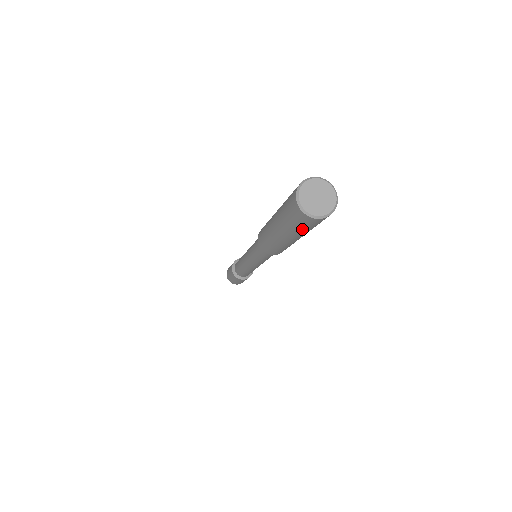
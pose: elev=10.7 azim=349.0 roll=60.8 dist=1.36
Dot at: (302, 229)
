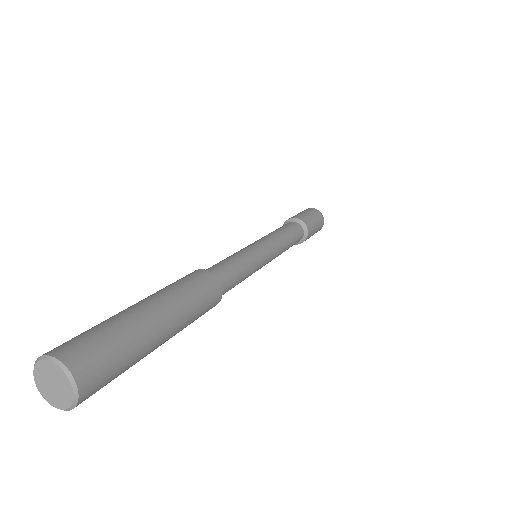
Dot at: occluded
